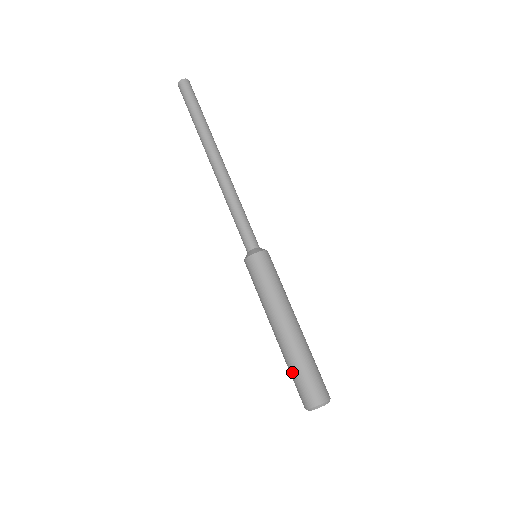
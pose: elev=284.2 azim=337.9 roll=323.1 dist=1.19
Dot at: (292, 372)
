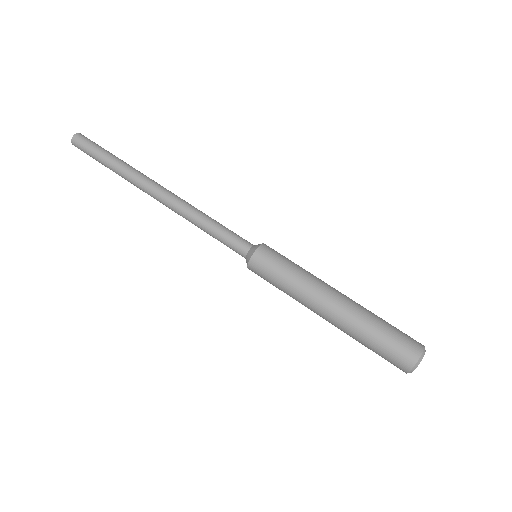
Dot at: (368, 347)
